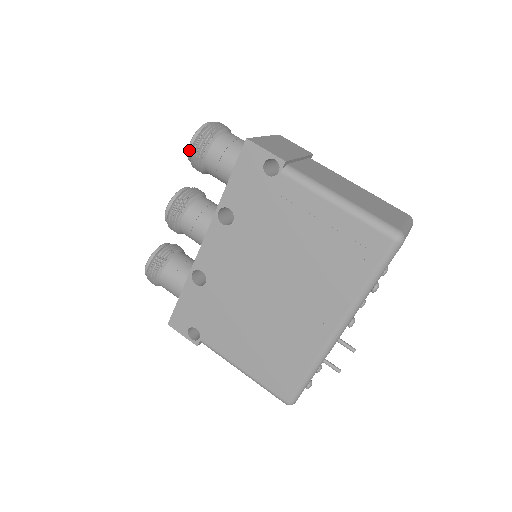
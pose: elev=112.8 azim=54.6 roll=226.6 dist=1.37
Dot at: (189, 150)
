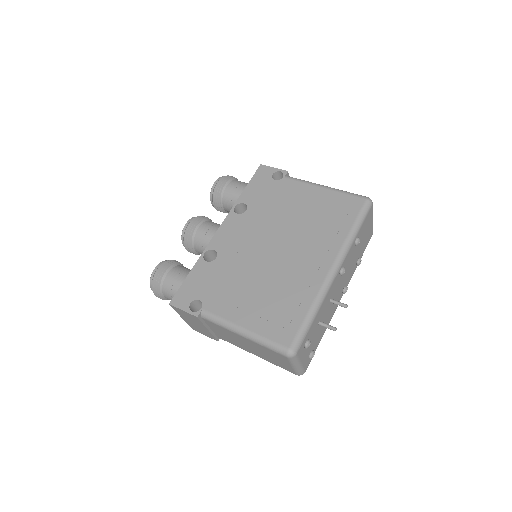
Dot at: (214, 185)
